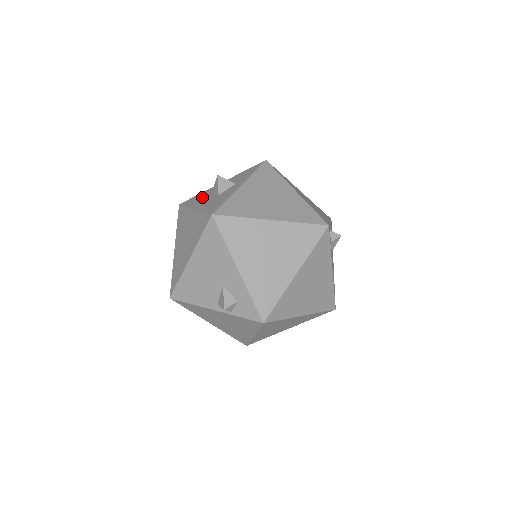
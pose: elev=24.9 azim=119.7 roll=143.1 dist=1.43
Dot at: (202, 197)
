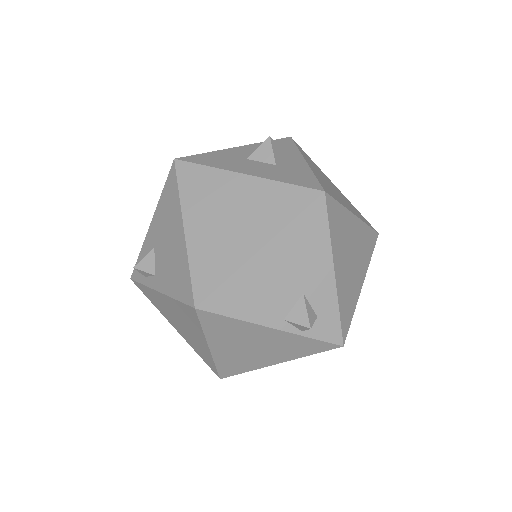
Dot at: (231, 159)
